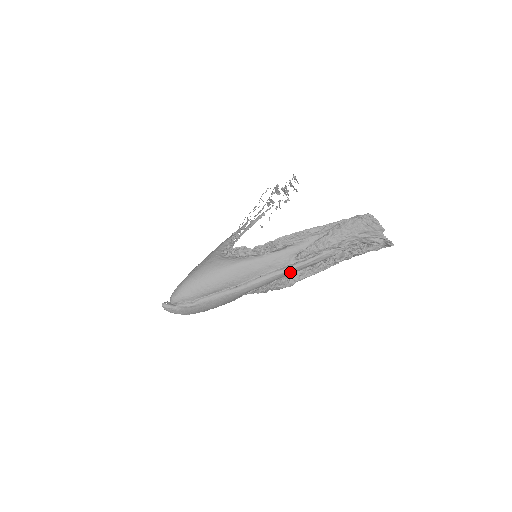
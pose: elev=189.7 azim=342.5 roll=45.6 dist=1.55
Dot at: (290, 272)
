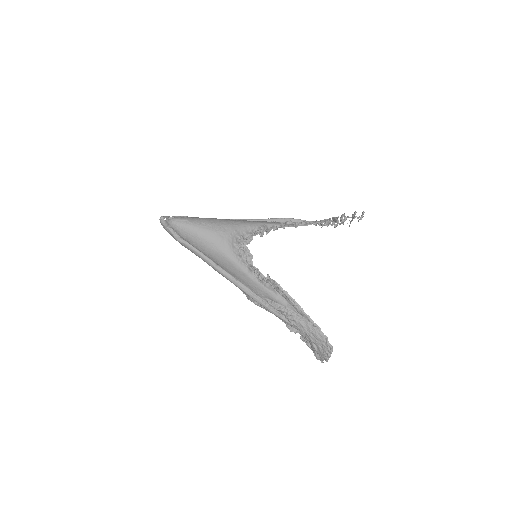
Dot at: (255, 300)
